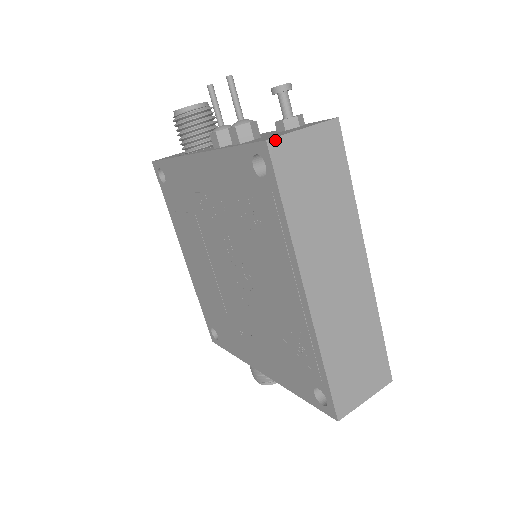
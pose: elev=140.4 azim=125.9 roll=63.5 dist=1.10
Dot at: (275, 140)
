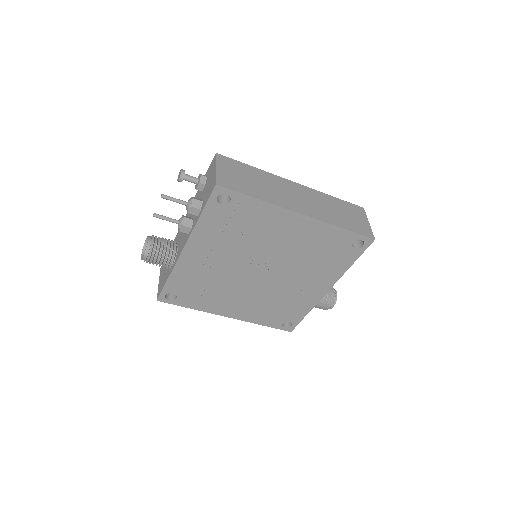
Dot at: (217, 181)
